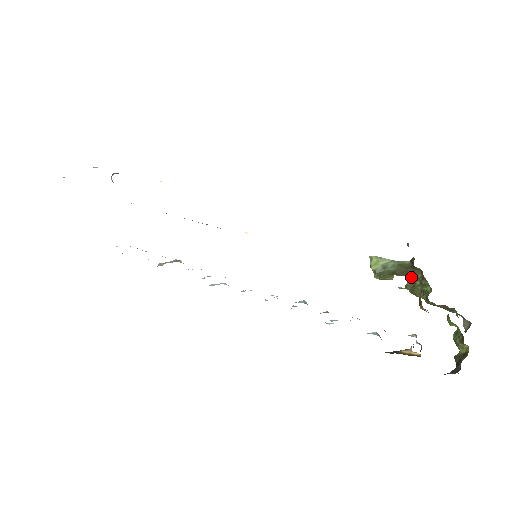
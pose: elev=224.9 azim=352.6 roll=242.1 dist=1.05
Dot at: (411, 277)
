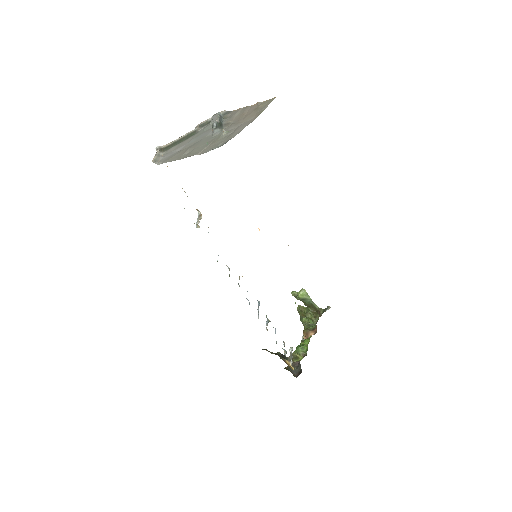
Dot at: (310, 312)
